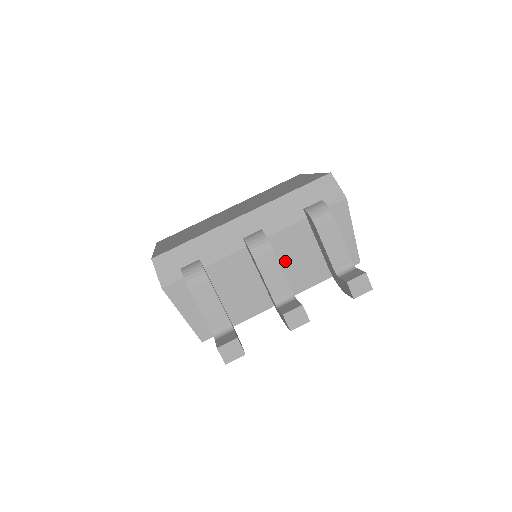
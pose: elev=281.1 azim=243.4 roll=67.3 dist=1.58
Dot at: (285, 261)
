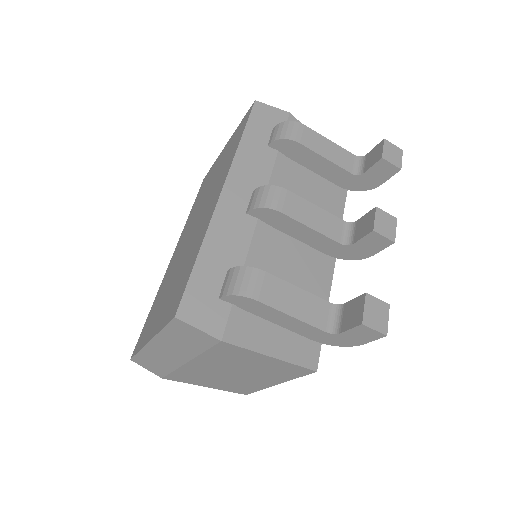
Dot at: occluded
